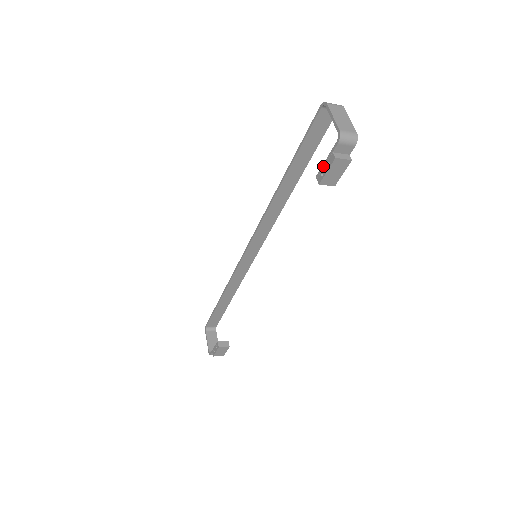
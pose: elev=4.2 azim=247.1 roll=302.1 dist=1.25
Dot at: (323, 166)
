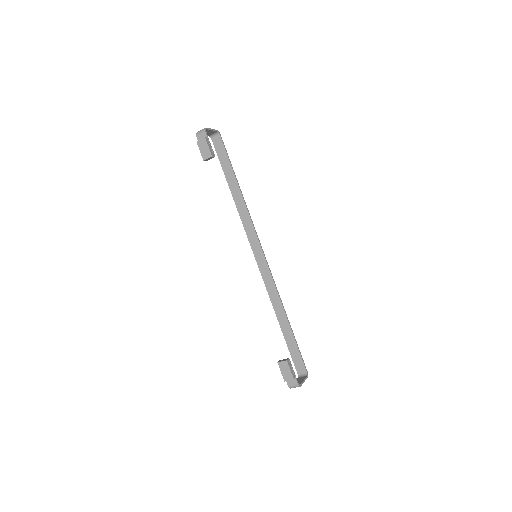
Dot at: occluded
